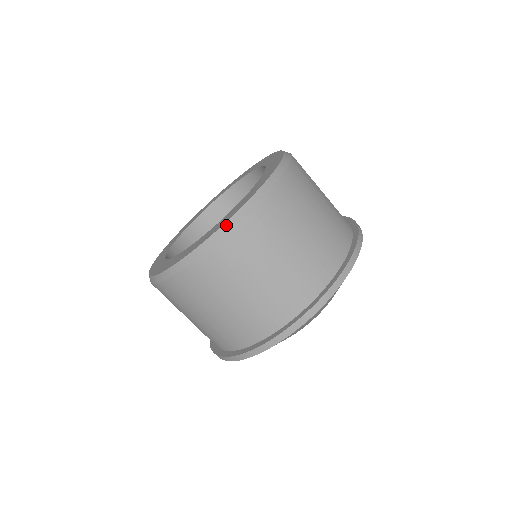
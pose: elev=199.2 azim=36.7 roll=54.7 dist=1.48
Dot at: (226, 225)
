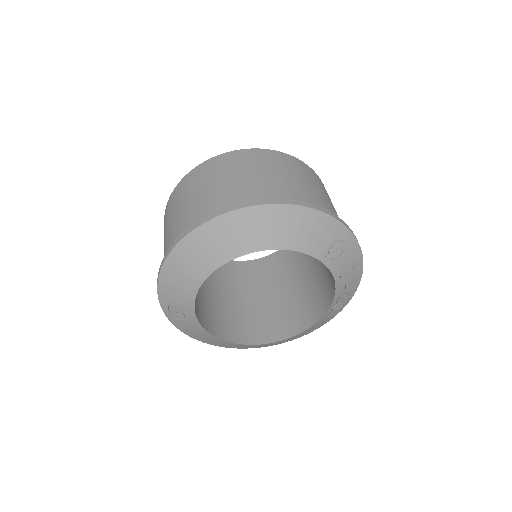
Dot at: occluded
